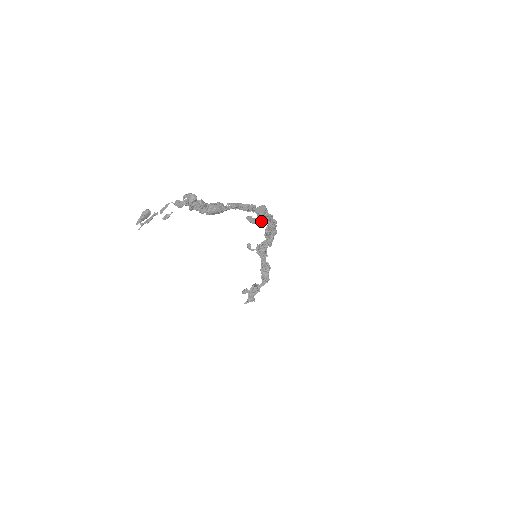
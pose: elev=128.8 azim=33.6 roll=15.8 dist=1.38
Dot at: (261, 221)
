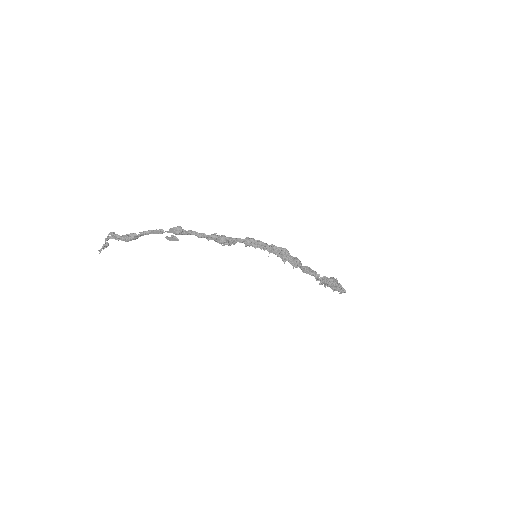
Dot at: (175, 239)
